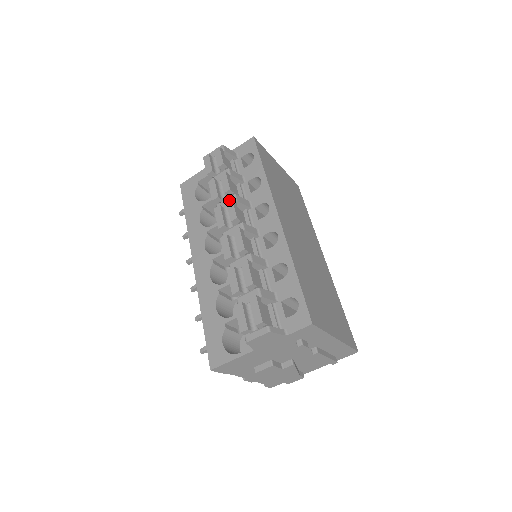
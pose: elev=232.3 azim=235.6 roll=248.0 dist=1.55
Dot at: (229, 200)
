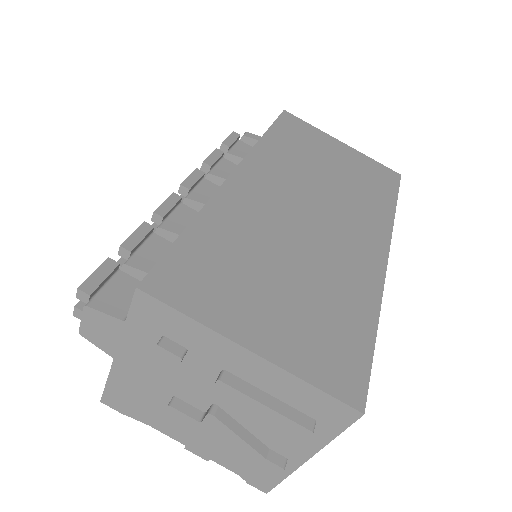
Dot at: (194, 172)
